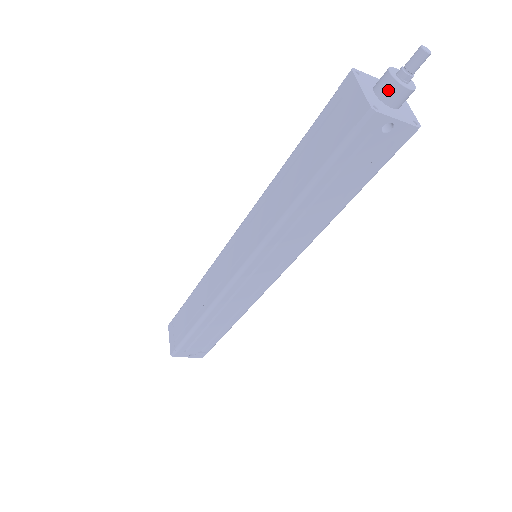
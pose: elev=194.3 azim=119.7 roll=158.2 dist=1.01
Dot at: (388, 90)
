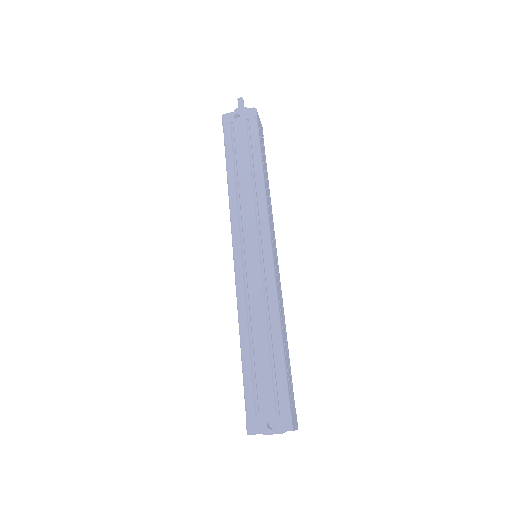
Dot at: occluded
